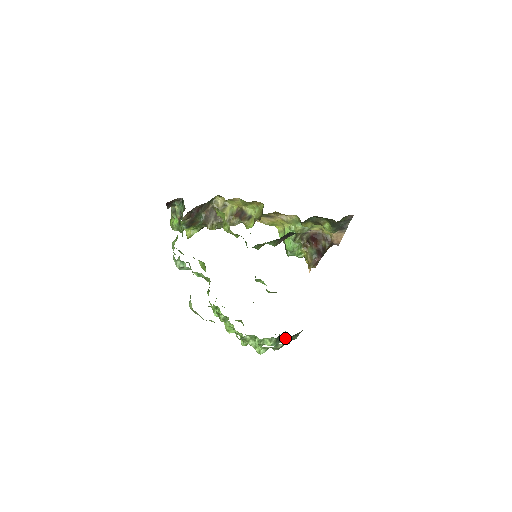
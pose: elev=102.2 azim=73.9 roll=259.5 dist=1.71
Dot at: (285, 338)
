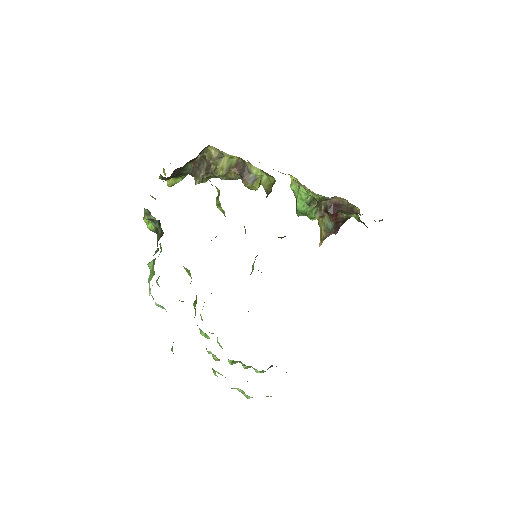
Dot at: occluded
